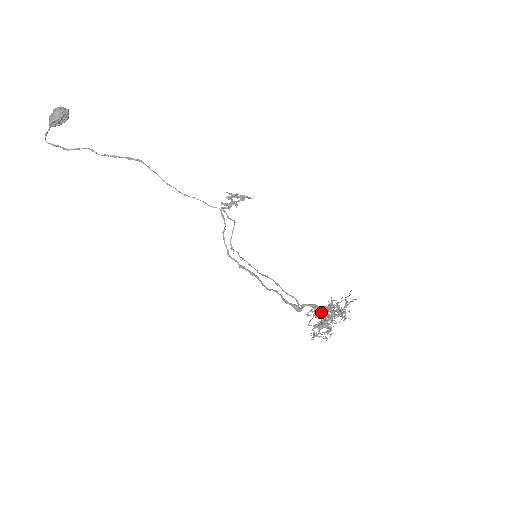
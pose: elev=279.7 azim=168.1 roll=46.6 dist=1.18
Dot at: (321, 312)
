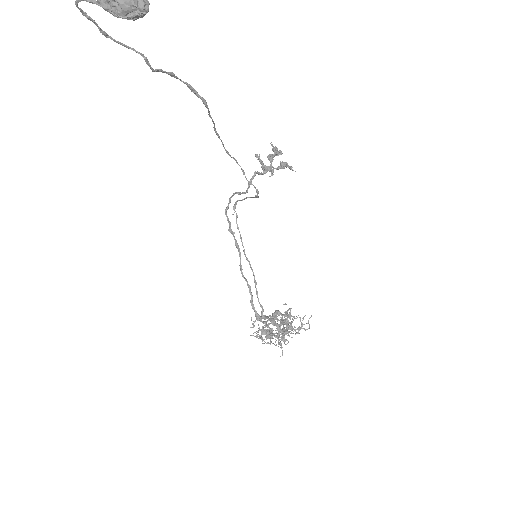
Dot at: occluded
